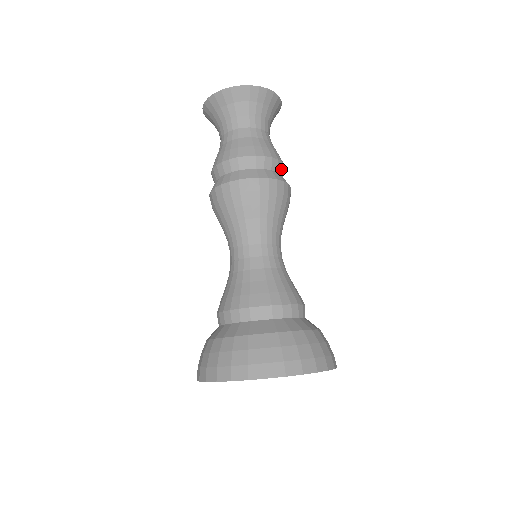
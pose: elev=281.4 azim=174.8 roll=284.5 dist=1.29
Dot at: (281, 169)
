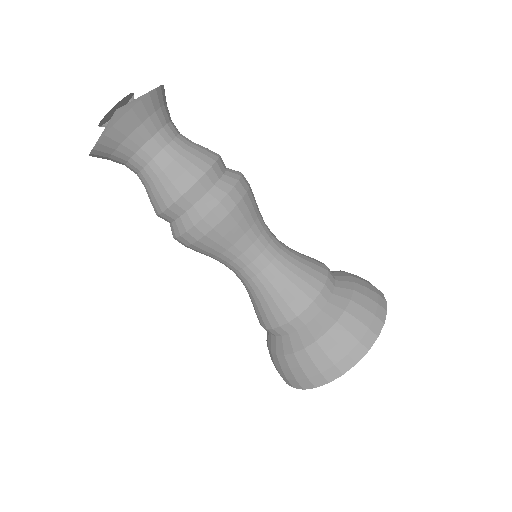
Dot at: (222, 165)
